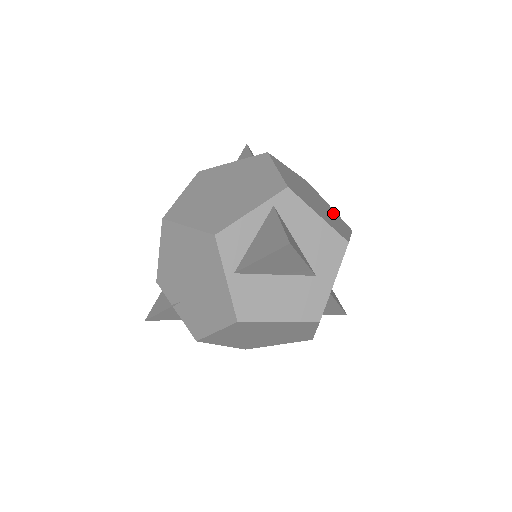
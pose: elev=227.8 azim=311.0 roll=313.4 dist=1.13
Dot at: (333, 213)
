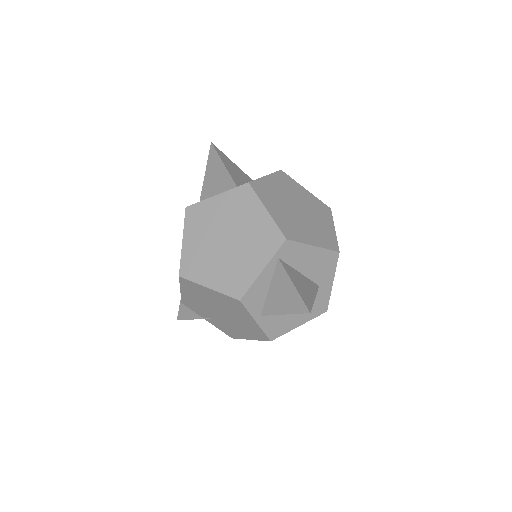
Dot at: (313, 204)
